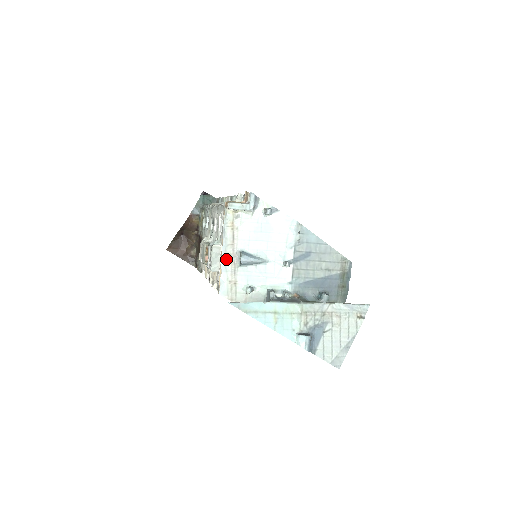
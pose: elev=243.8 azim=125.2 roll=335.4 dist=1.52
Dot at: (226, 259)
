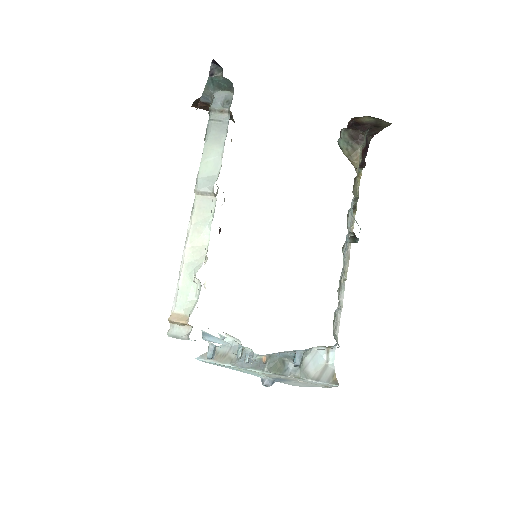
Dot at: occluded
